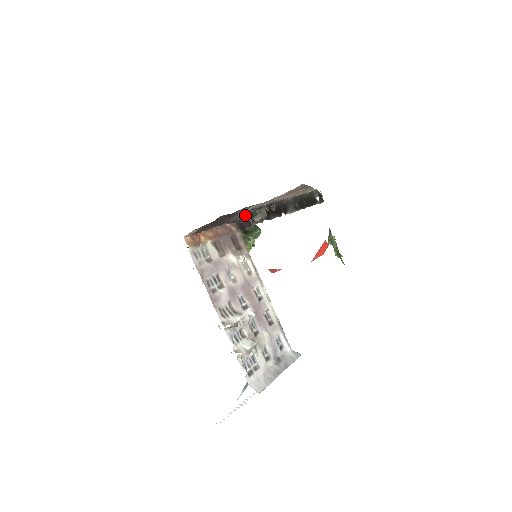
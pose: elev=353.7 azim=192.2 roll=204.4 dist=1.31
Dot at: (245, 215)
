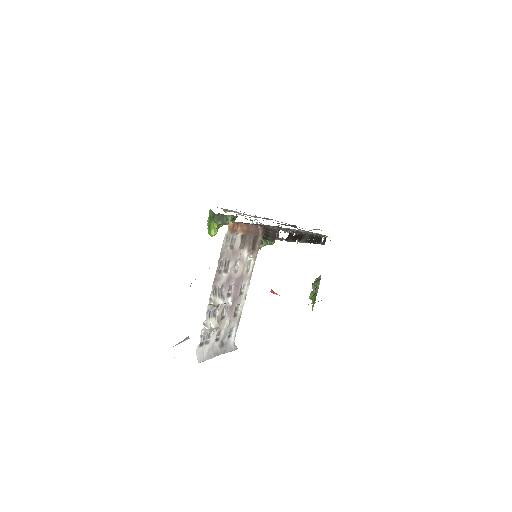
Dot at: (276, 229)
